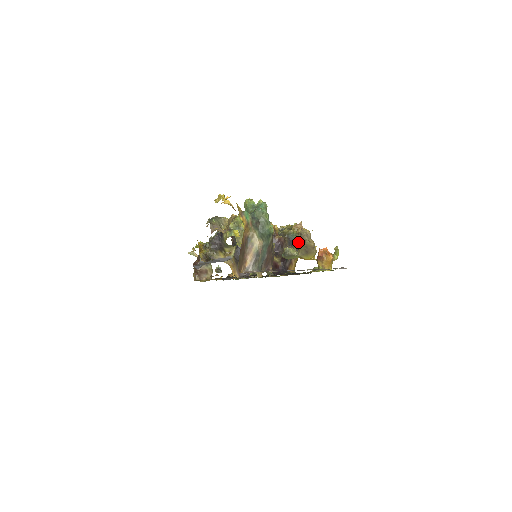
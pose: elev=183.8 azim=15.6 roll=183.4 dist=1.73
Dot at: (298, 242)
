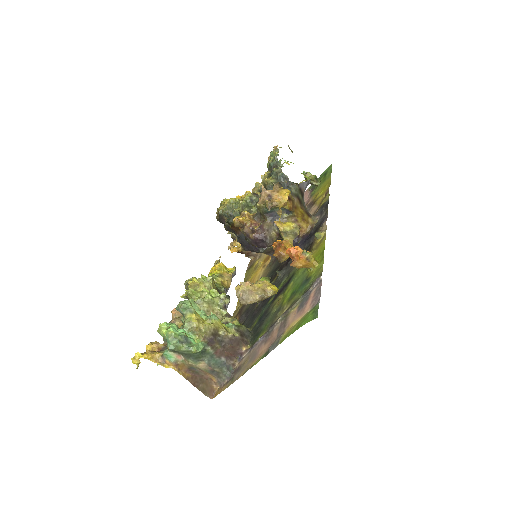
Dot at: occluded
